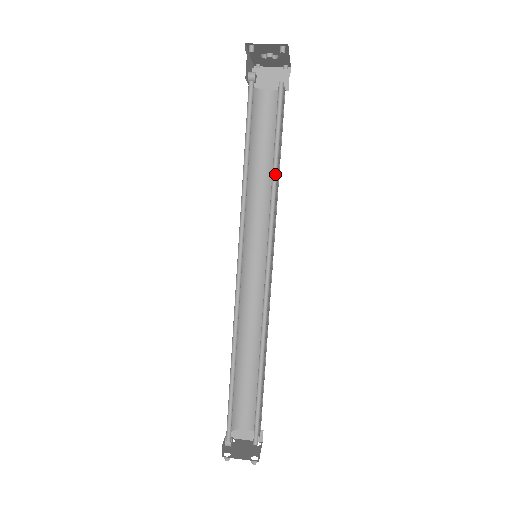
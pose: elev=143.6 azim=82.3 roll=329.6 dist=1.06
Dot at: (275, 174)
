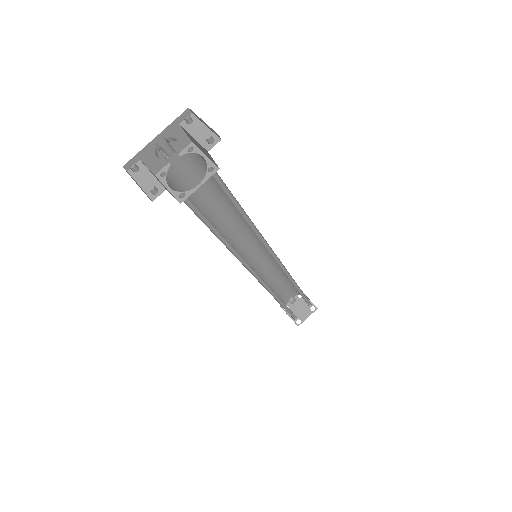
Dot at: (227, 241)
